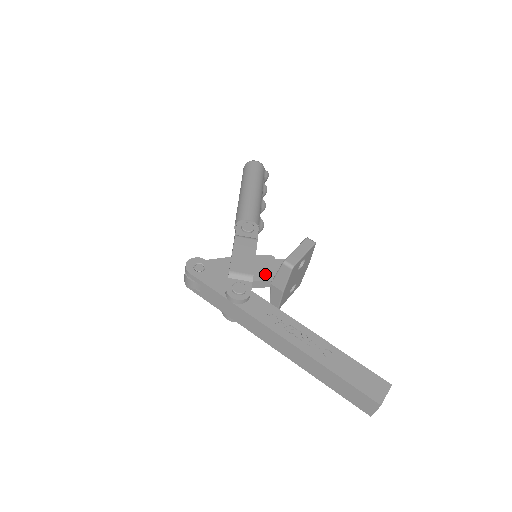
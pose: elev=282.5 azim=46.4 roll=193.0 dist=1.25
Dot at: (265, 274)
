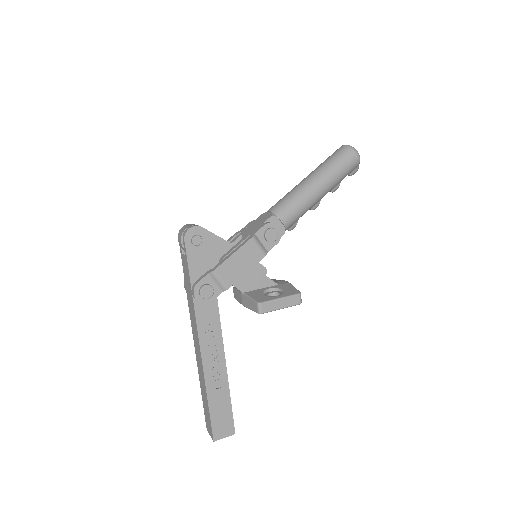
Dot at: (244, 283)
